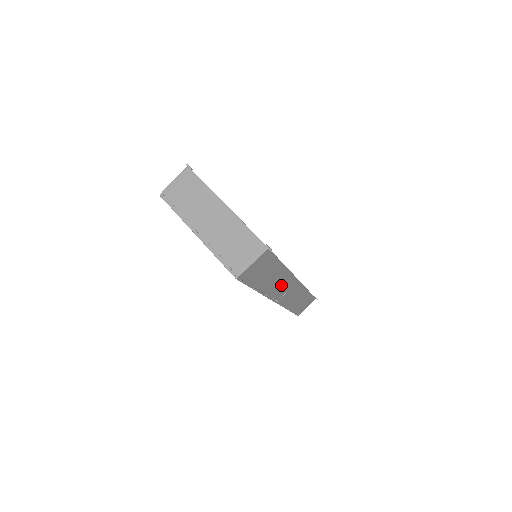
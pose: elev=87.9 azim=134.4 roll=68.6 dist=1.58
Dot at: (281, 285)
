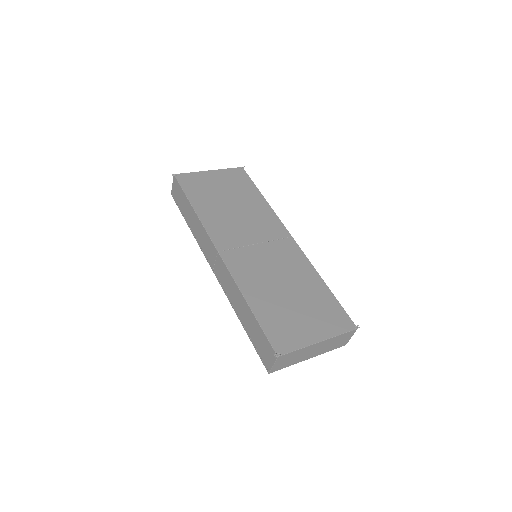
Dot at: occluded
